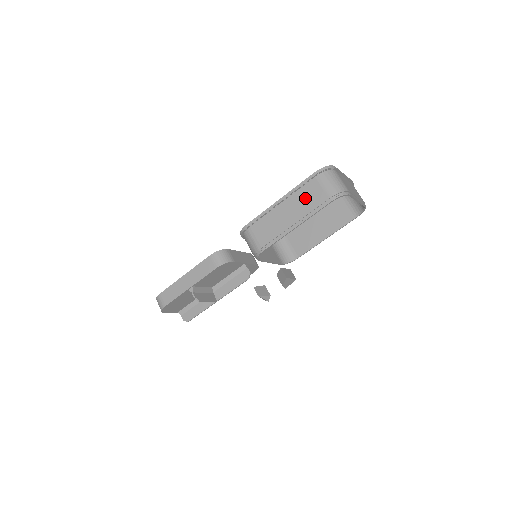
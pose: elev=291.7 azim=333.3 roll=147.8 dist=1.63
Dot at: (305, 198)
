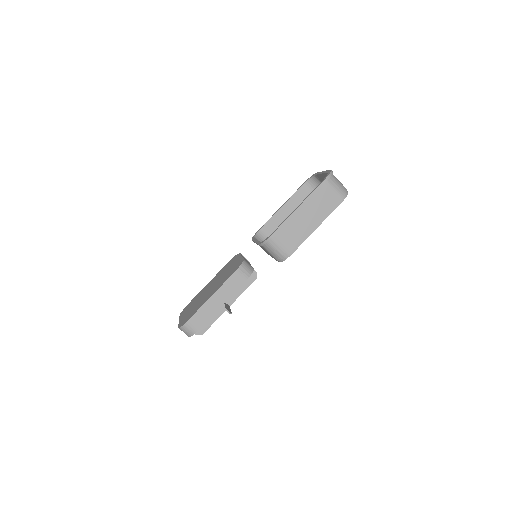
Dot at: (320, 202)
